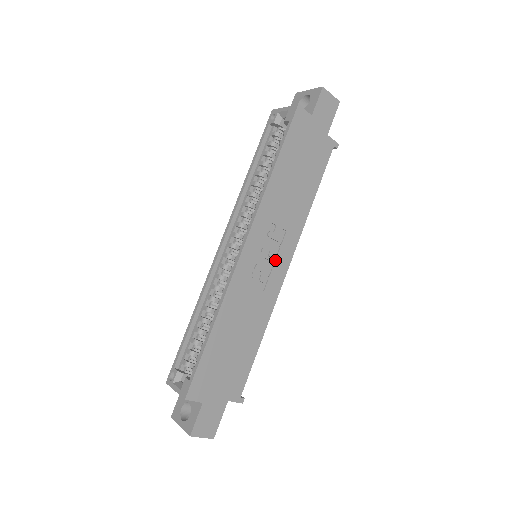
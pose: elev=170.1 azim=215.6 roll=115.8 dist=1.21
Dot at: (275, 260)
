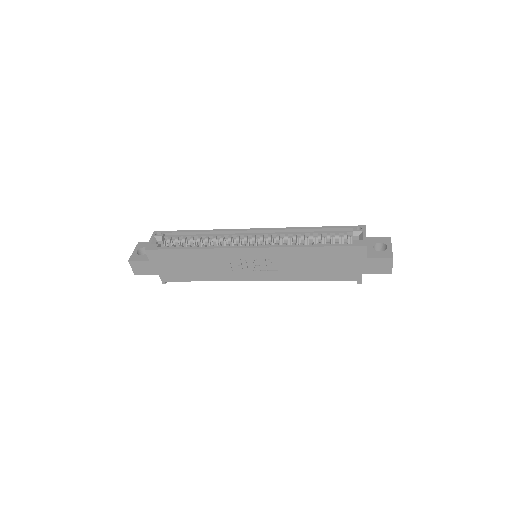
Dot at: (256, 271)
